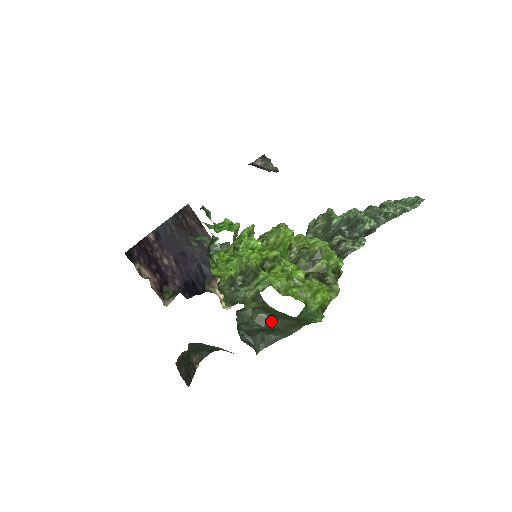
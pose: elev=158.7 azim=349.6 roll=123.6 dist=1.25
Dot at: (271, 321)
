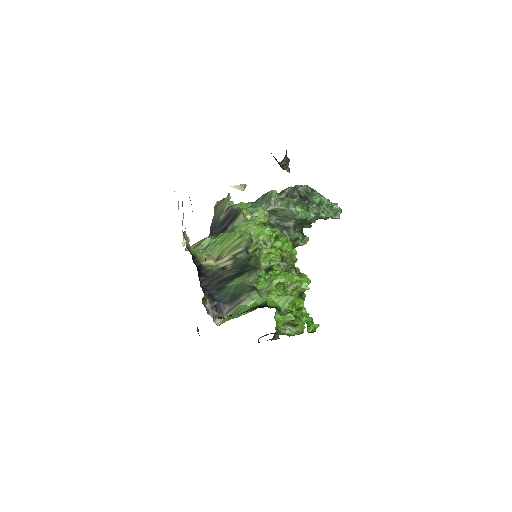
Dot at: occluded
